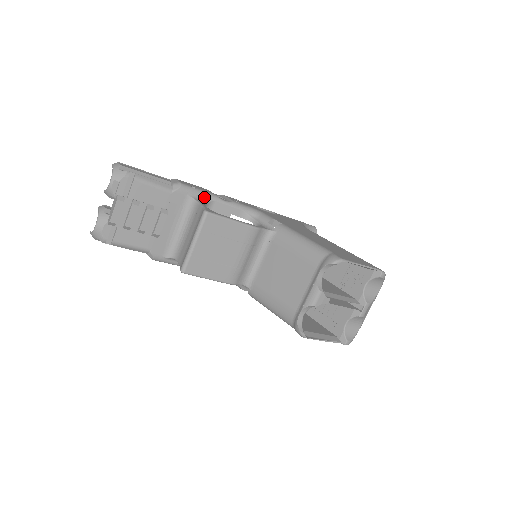
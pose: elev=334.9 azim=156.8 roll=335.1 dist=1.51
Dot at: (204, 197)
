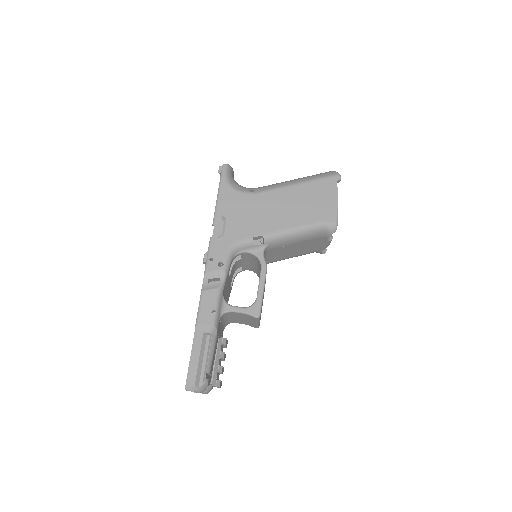
Dot at: (221, 302)
